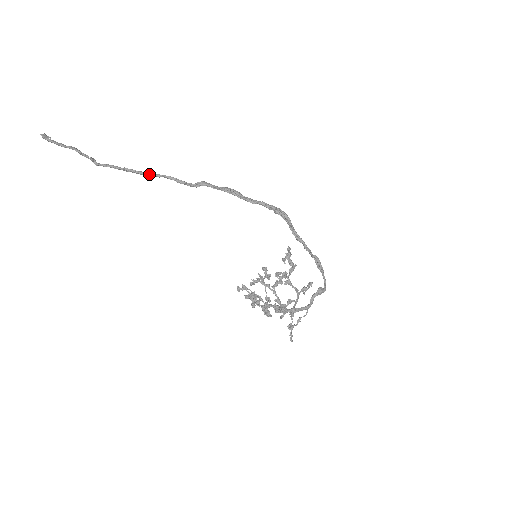
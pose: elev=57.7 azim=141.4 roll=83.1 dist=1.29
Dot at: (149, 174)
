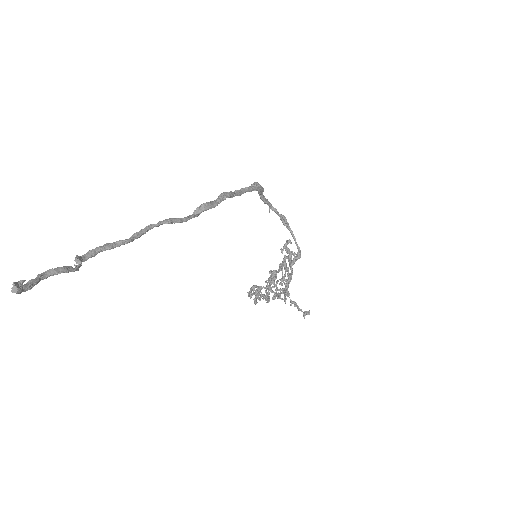
Dot at: (147, 230)
